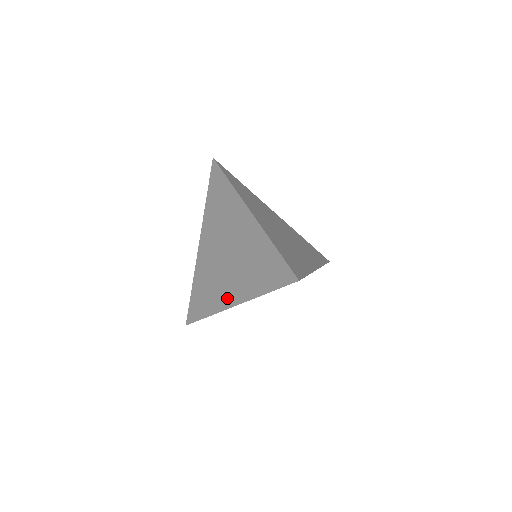
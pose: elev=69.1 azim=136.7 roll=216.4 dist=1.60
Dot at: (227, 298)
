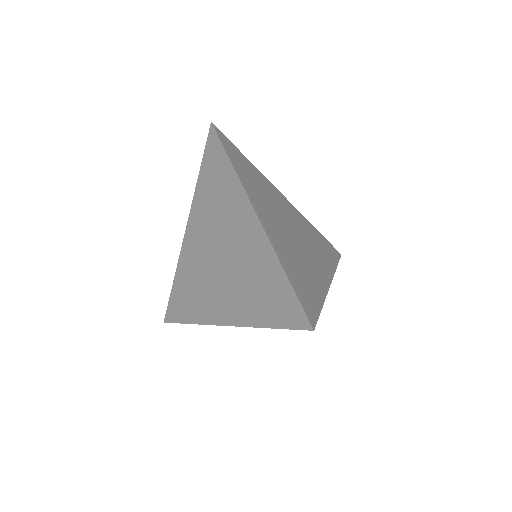
Dot at: (216, 312)
